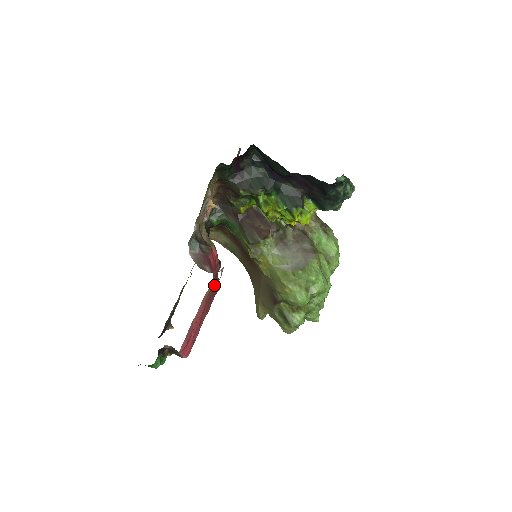
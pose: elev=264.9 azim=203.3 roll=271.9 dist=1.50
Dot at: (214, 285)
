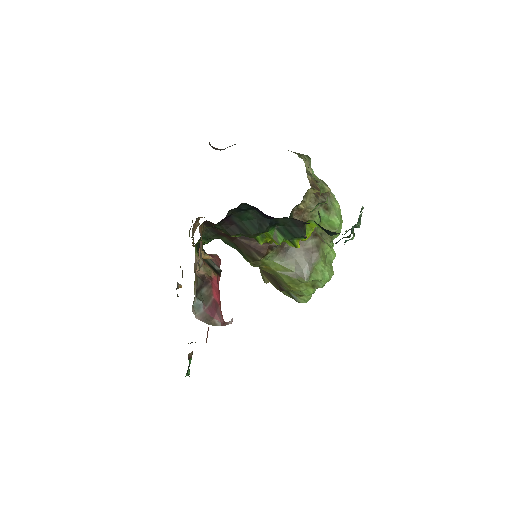
Dot at: occluded
